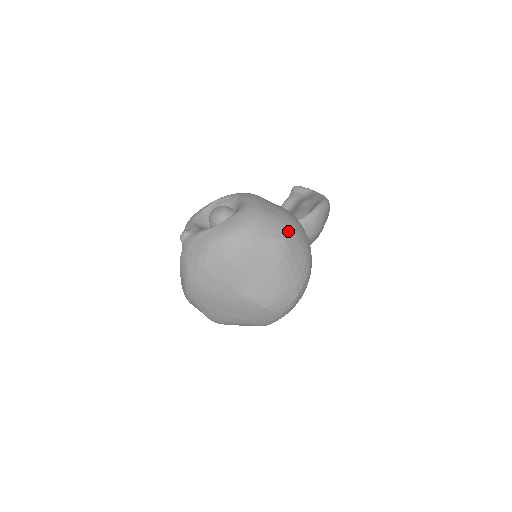
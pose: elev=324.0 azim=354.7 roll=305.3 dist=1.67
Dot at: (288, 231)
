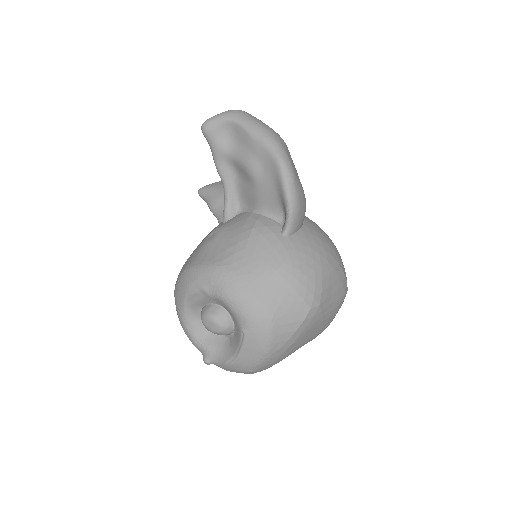
Dot at: (306, 294)
